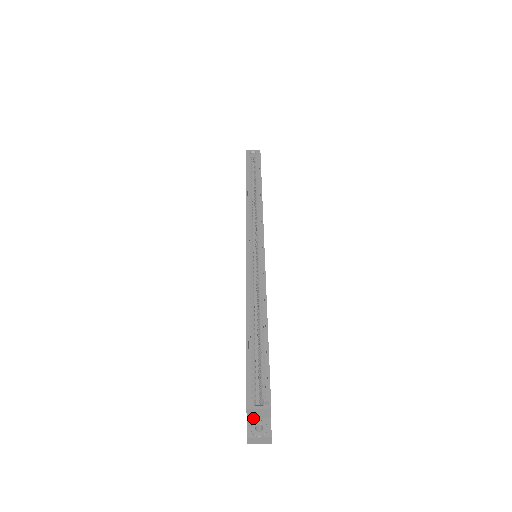
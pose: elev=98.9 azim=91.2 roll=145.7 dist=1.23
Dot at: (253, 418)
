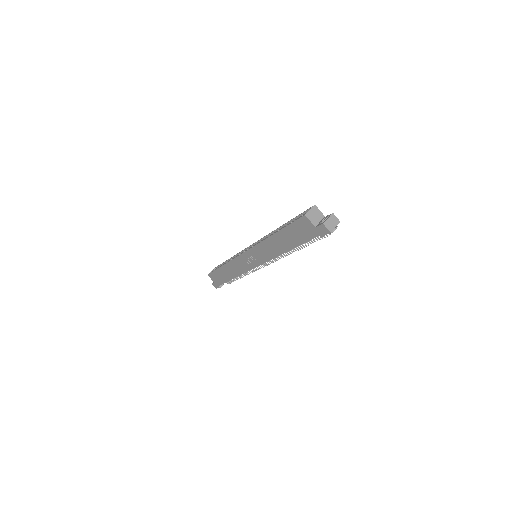
Dot at: (318, 224)
